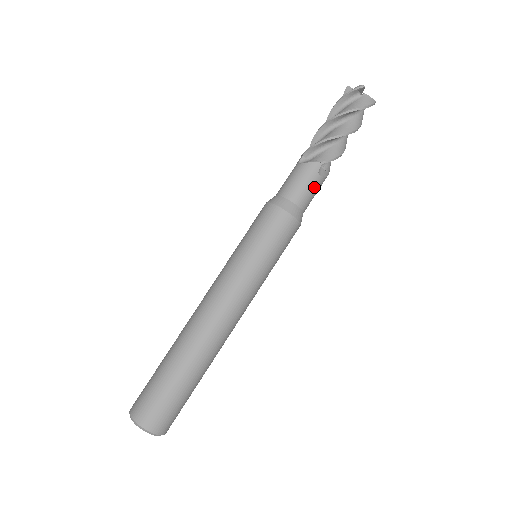
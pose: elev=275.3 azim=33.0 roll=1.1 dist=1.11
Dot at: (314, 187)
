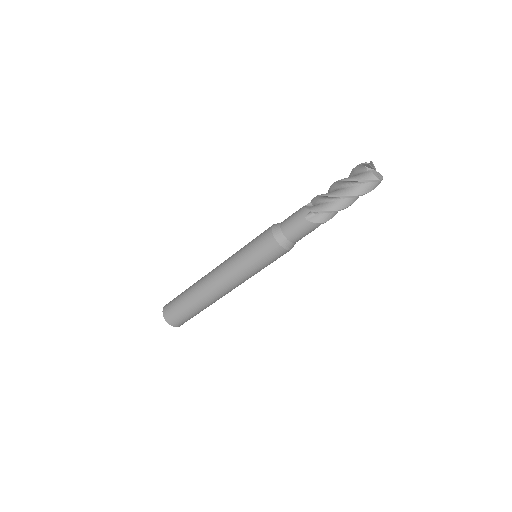
Dot at: occluded
